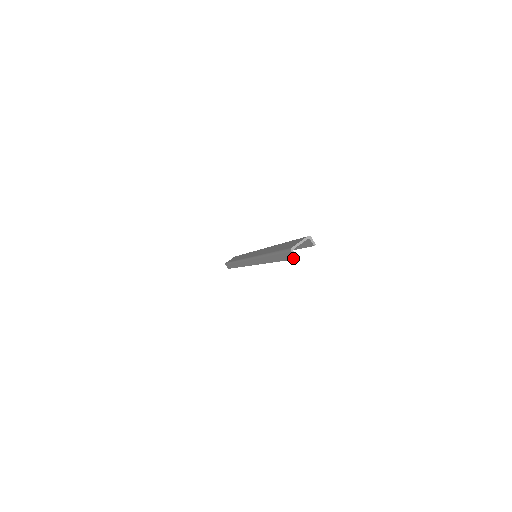
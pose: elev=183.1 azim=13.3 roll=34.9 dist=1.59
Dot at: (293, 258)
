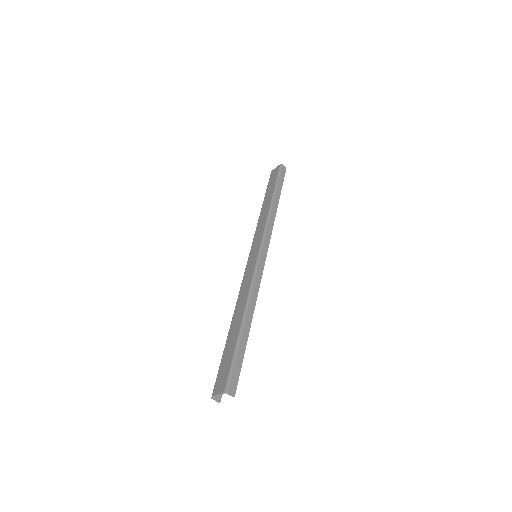
Dot at: (219, 396)
